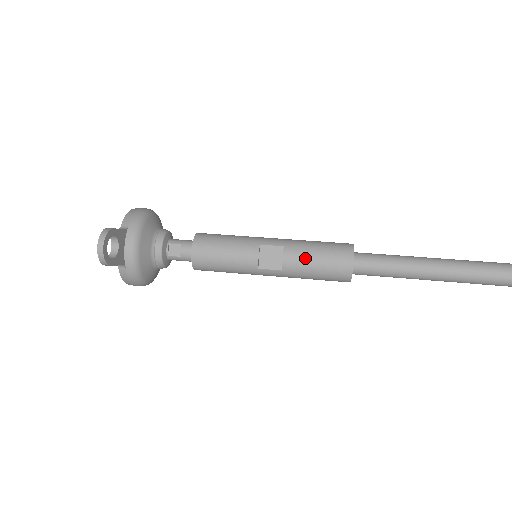
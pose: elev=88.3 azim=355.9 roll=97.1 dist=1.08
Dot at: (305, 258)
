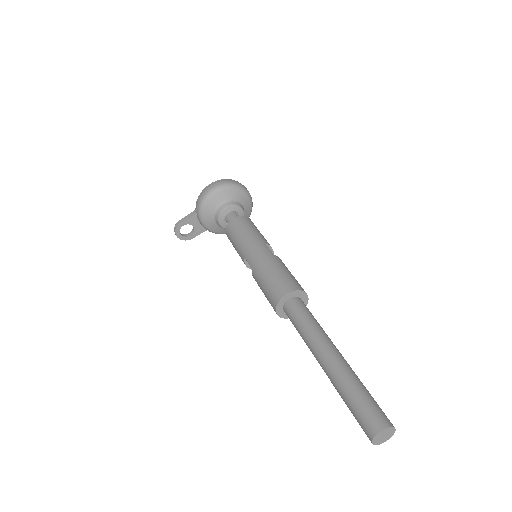
Dot at: (260, 287)
